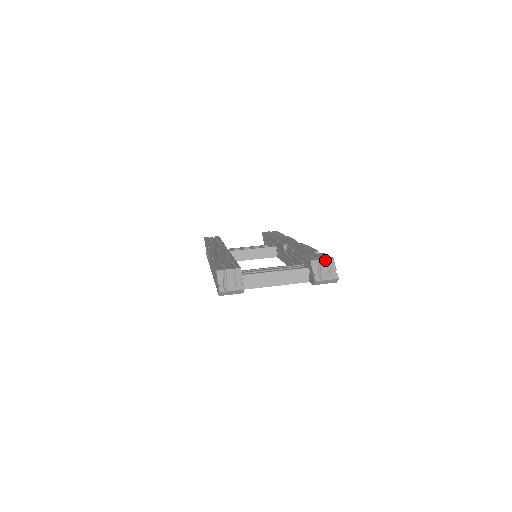
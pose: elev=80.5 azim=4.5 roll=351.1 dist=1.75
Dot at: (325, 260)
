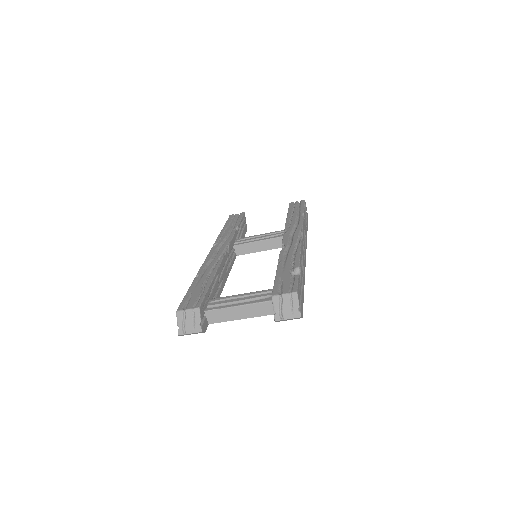
Dot at: (287, 295)
